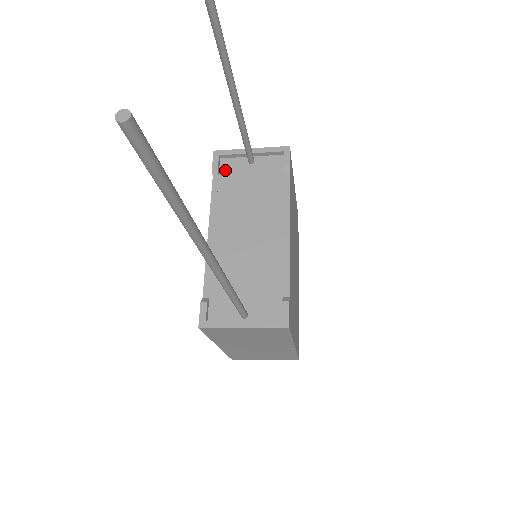
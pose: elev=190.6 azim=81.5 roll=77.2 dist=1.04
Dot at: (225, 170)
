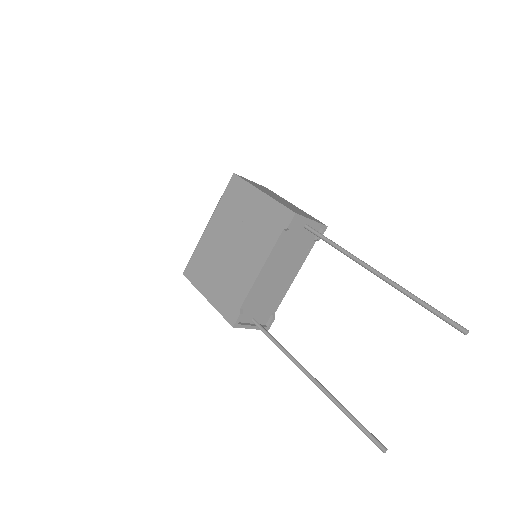
Dot at: (291, 227)
